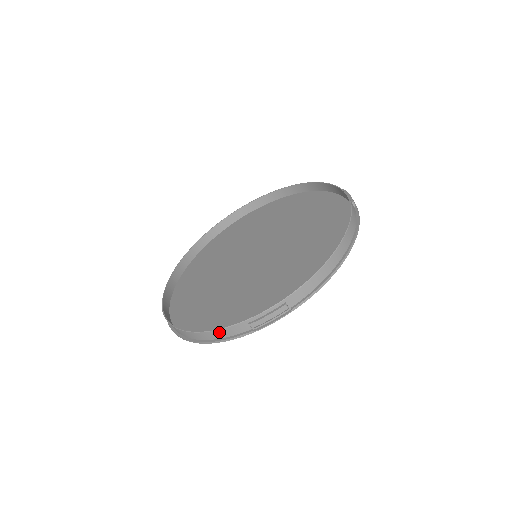
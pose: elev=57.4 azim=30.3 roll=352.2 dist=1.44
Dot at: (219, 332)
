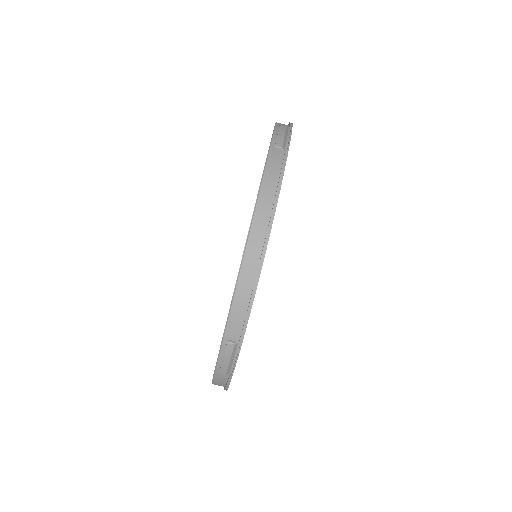
Dot at: (216, 383)
